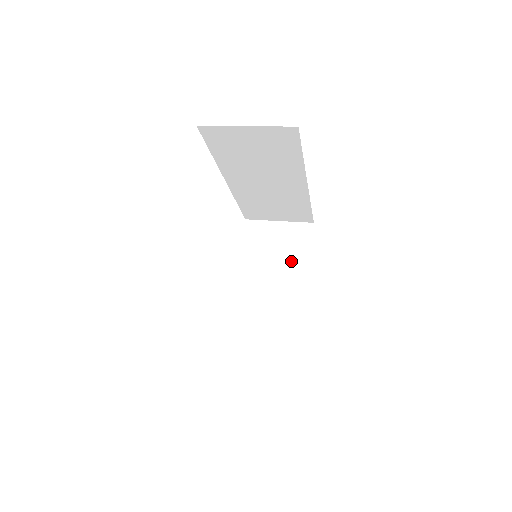
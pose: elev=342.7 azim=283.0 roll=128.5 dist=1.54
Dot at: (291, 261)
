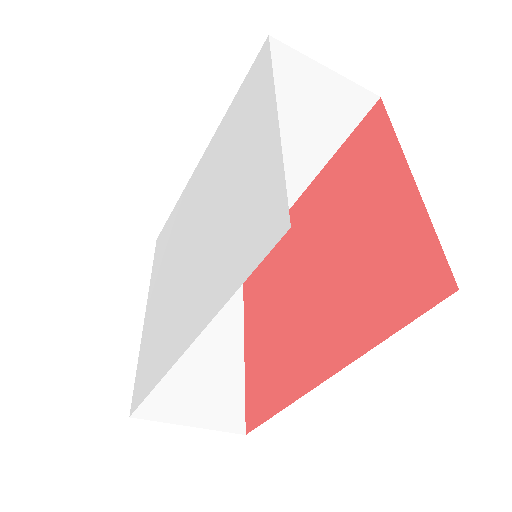
Dot at: occluded
